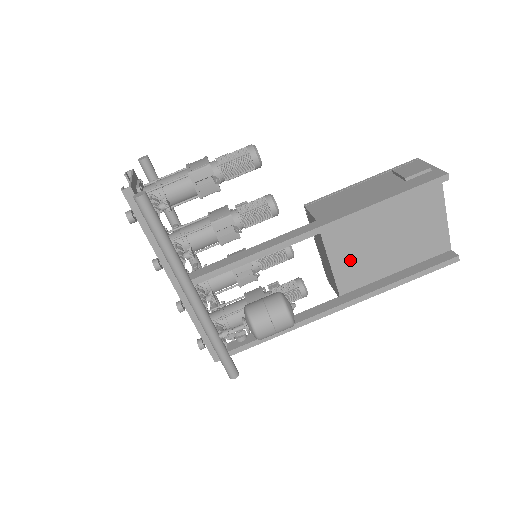
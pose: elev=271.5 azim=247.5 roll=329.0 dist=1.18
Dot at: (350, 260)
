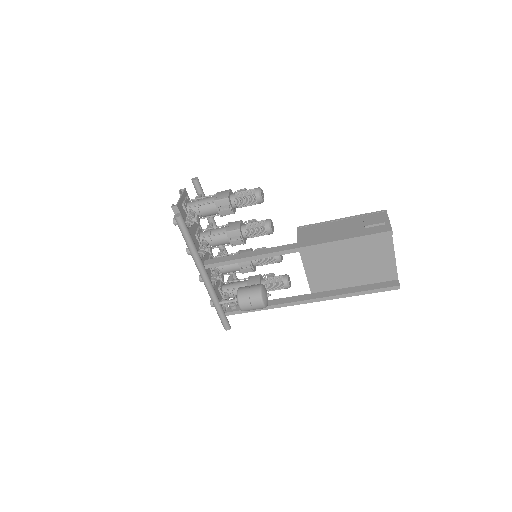
Dot at: (320, 272)
